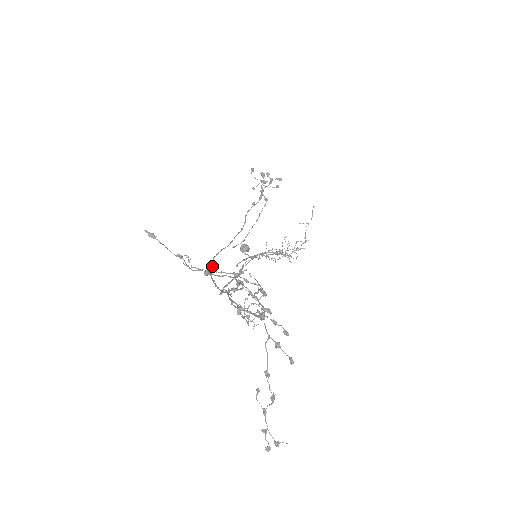
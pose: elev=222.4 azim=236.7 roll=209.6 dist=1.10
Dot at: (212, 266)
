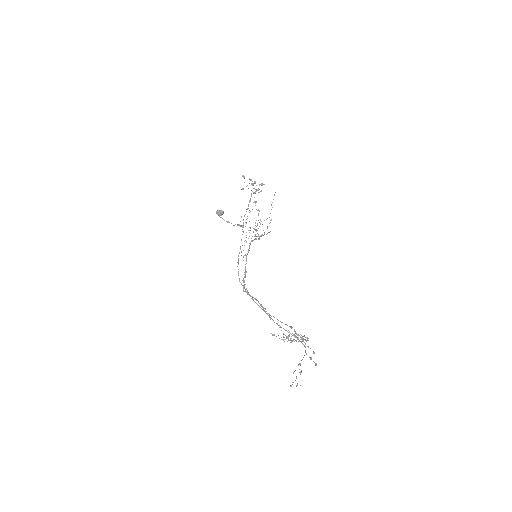
Dot at: (294, 339)
